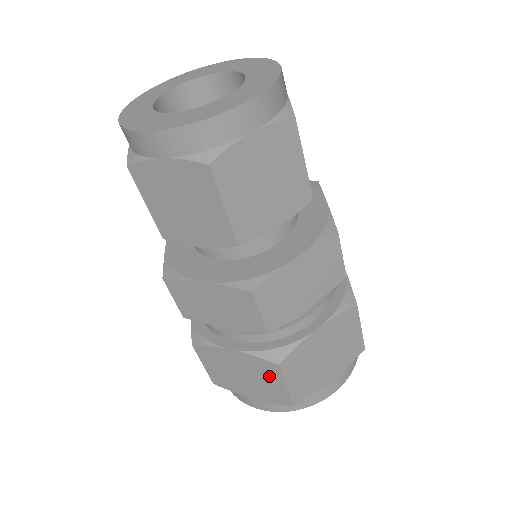
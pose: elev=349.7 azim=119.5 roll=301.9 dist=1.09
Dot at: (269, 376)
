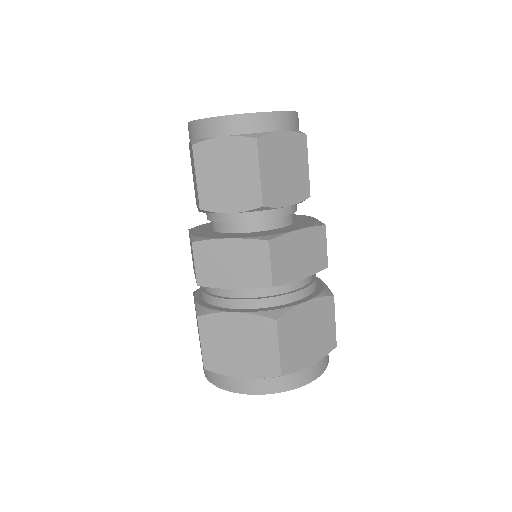
Dot at: (265, 339)
